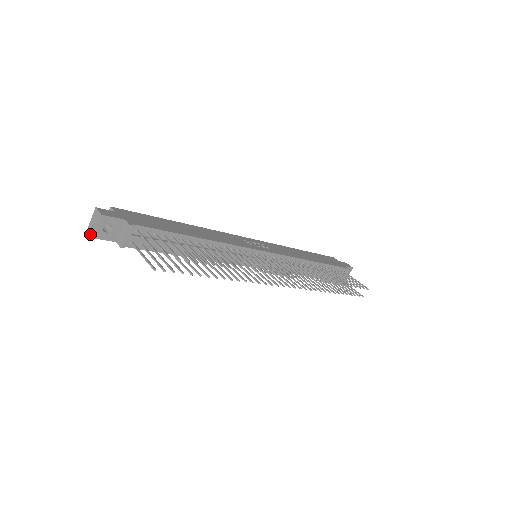
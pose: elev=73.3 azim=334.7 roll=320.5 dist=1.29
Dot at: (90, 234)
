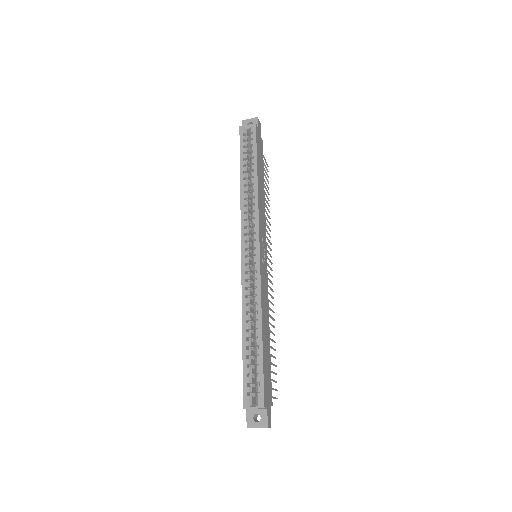
Dot at: occluded
